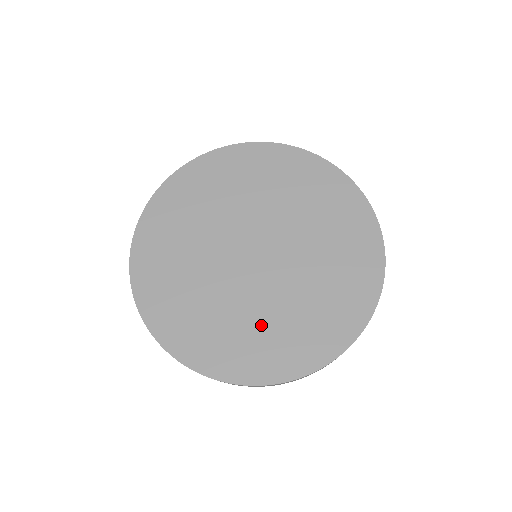
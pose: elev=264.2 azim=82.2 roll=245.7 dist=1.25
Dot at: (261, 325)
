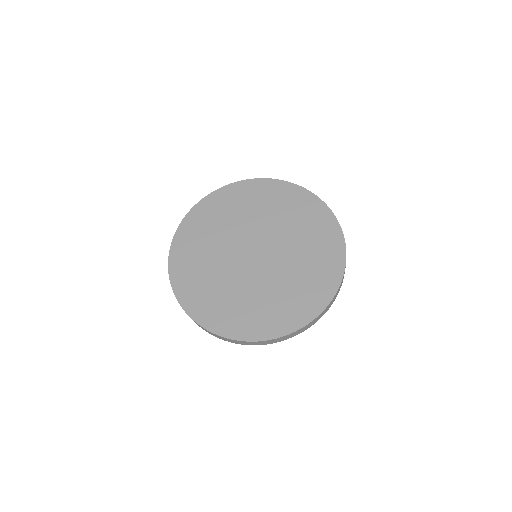
Dot at: (297, 279)
